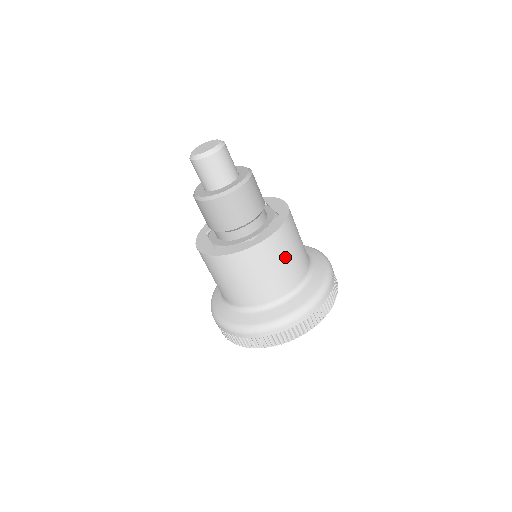
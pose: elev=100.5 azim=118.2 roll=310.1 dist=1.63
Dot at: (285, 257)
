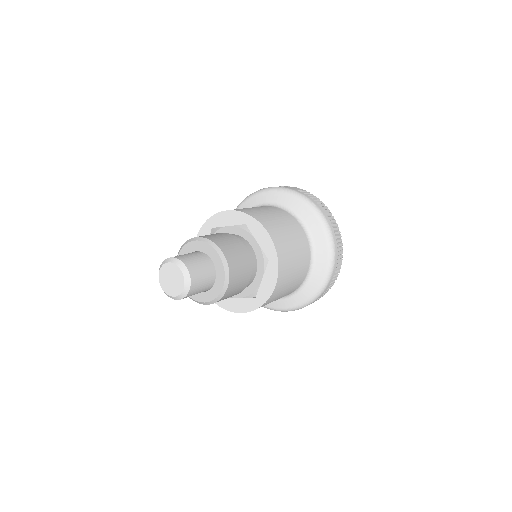
Dot at: (288, 285)
